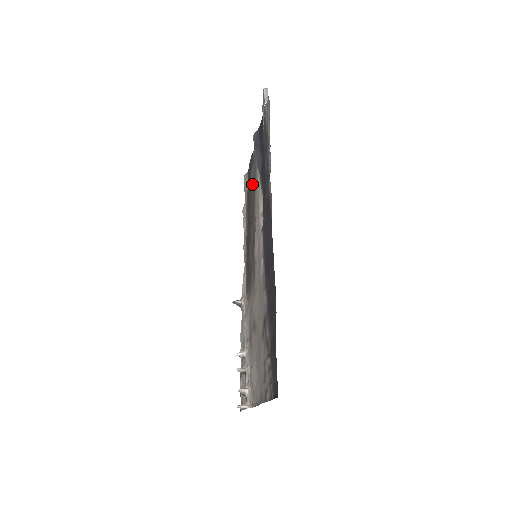
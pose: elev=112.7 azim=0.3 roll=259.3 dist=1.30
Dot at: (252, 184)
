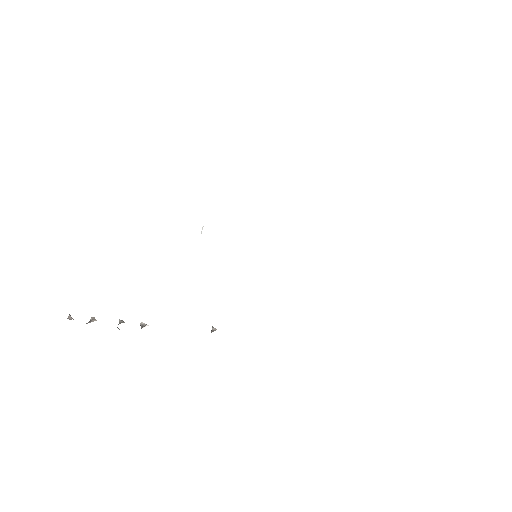
Dot at: occluded
